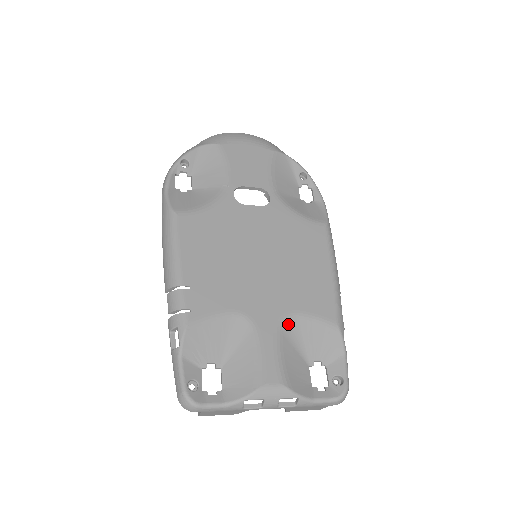
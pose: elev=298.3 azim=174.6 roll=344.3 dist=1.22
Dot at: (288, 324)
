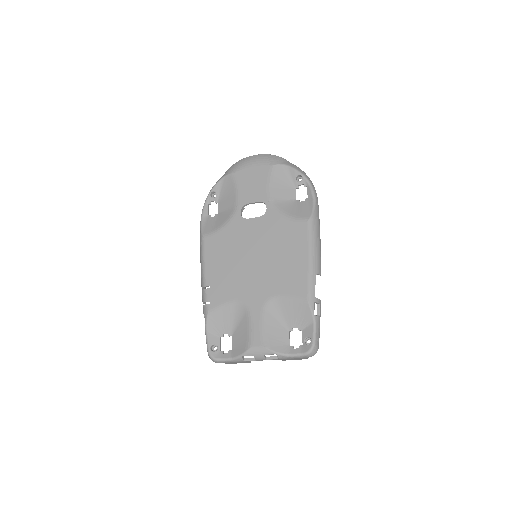
Dot at: (272, 304)
